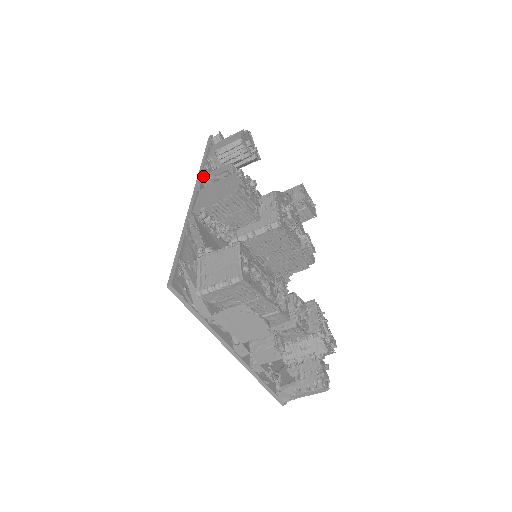
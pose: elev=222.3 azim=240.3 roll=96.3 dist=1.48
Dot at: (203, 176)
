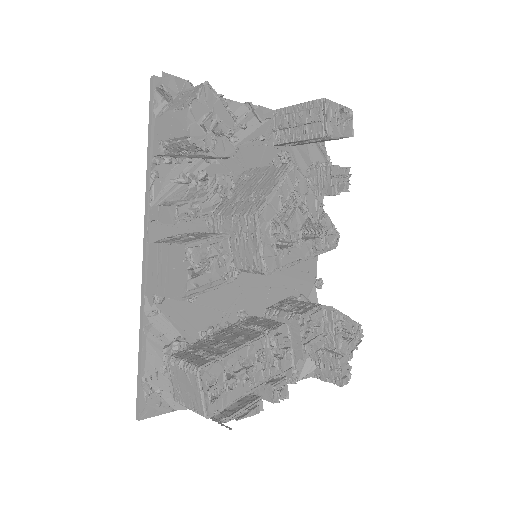
Dot at: (150, 208)
